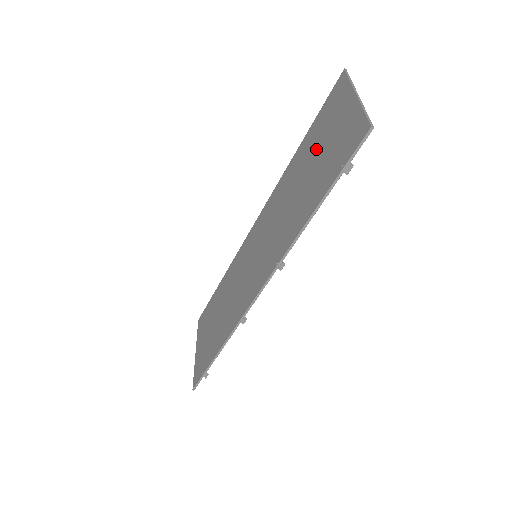
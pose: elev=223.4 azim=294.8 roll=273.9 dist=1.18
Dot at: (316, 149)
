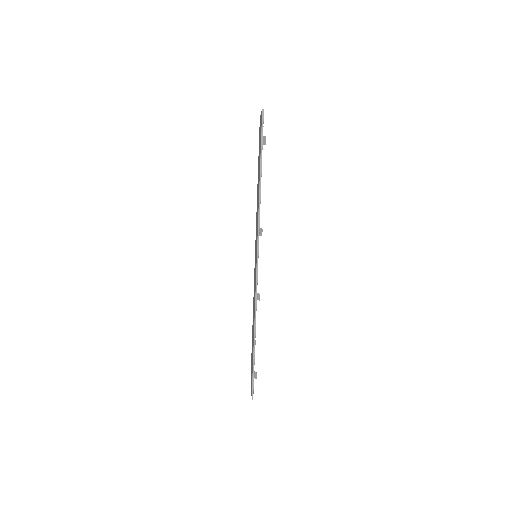
Dot at: occluded
